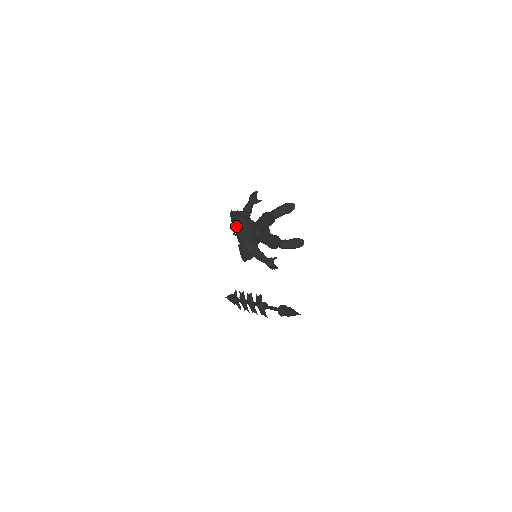
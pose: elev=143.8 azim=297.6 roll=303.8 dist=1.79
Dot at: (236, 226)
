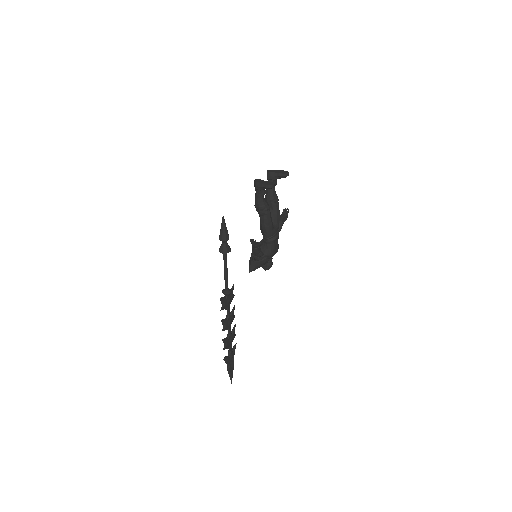
Dot at: occluded
